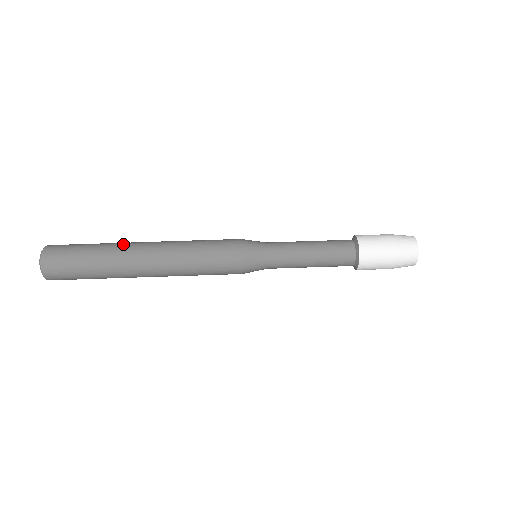
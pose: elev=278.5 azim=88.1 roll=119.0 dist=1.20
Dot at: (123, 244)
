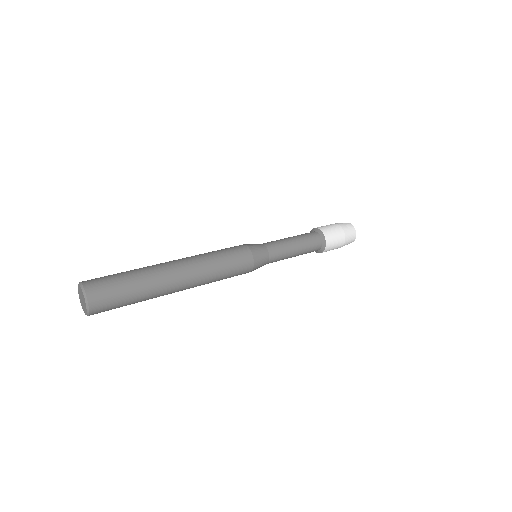
Dot at: (153, 265)
